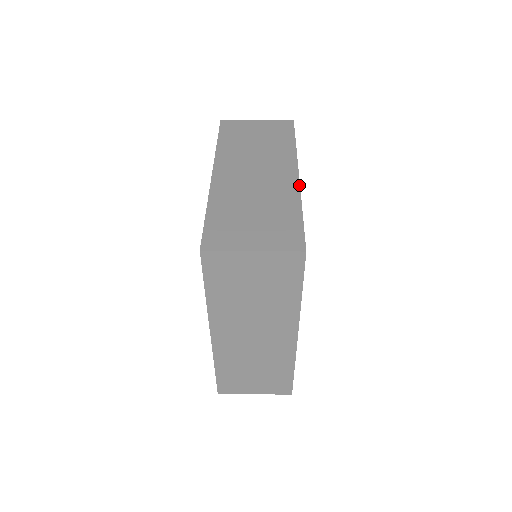
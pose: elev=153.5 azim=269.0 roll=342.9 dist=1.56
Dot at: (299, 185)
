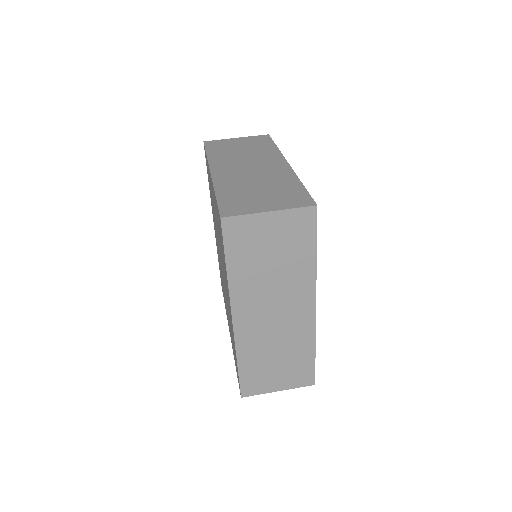
Dot at: (315, 323)
